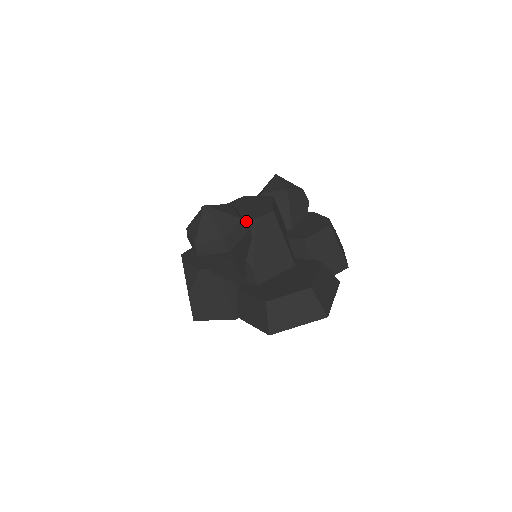
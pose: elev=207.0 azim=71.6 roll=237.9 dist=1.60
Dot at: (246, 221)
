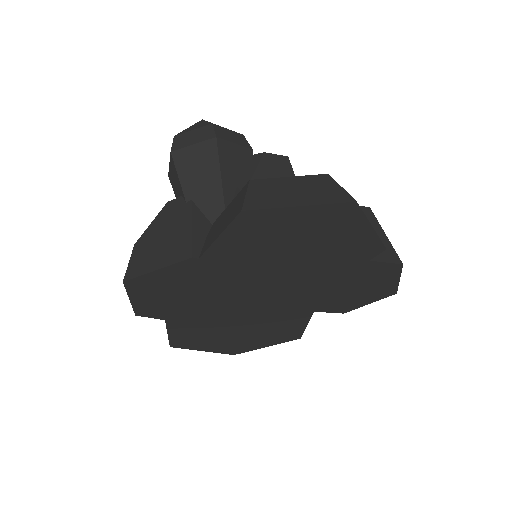
Dot at: occluded
